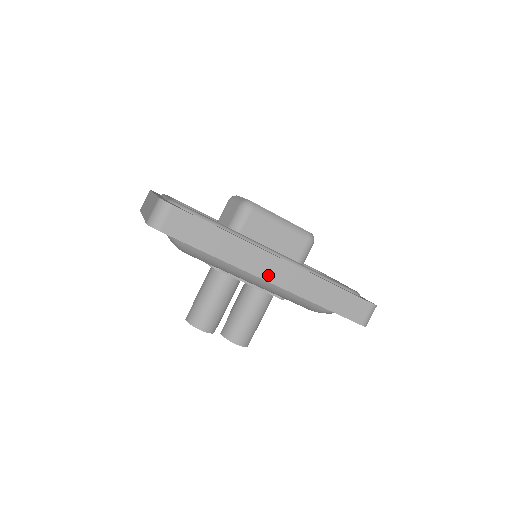
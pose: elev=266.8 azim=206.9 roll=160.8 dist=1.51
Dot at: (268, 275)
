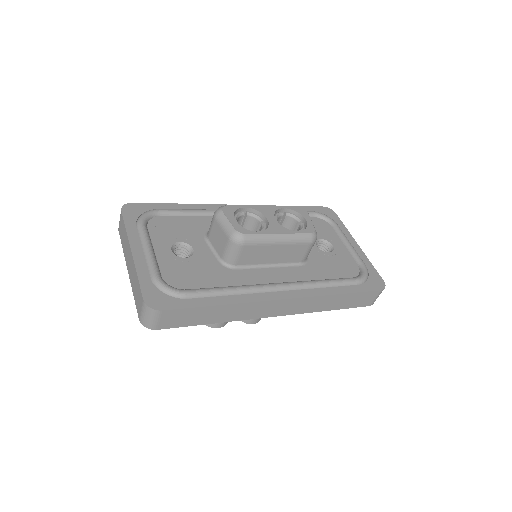
Dot at: (273, 313)
